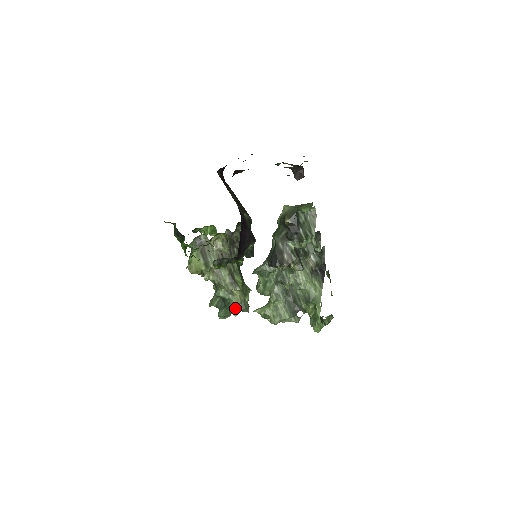
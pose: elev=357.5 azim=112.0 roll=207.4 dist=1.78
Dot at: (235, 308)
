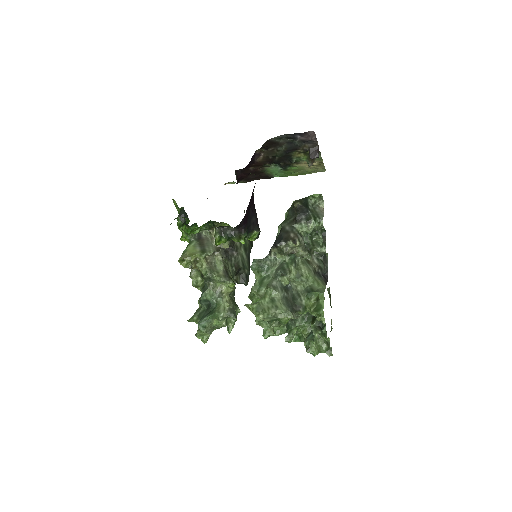
Dot at: (222, 310)
